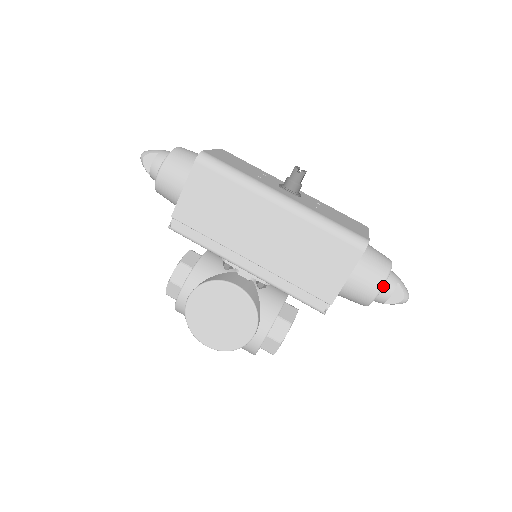
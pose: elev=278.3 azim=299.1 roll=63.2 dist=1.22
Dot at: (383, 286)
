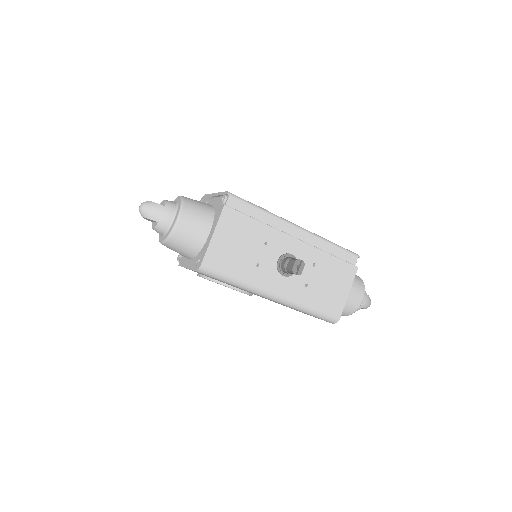
Dot at: (347, 315)
